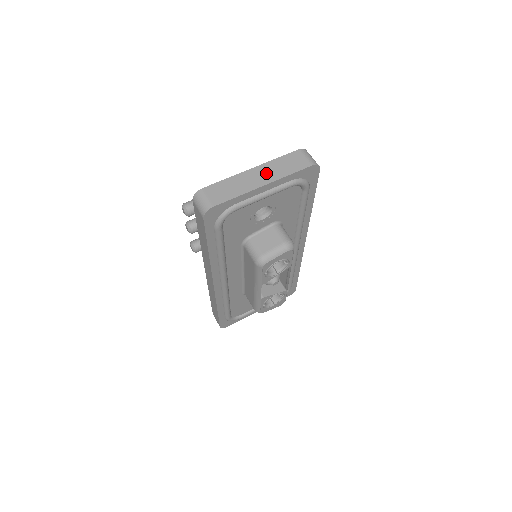
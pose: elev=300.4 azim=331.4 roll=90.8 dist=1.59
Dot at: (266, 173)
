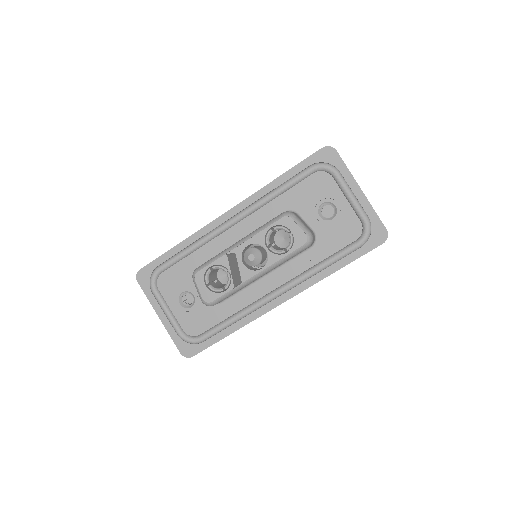
Dot at: occluded
